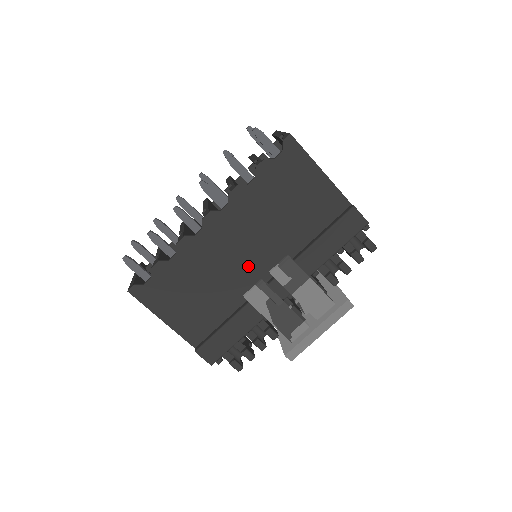
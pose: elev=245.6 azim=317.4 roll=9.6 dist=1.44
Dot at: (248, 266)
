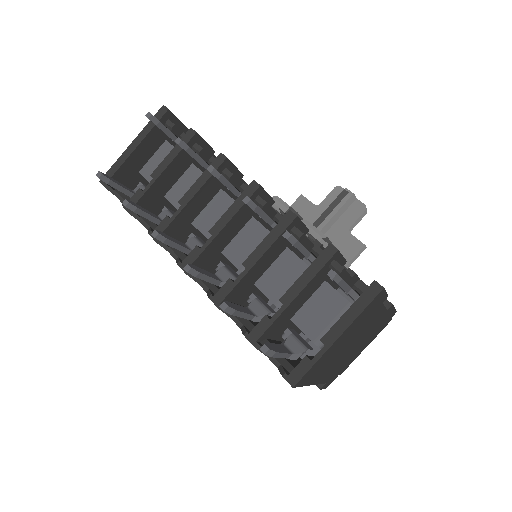
Dot at: occluded
